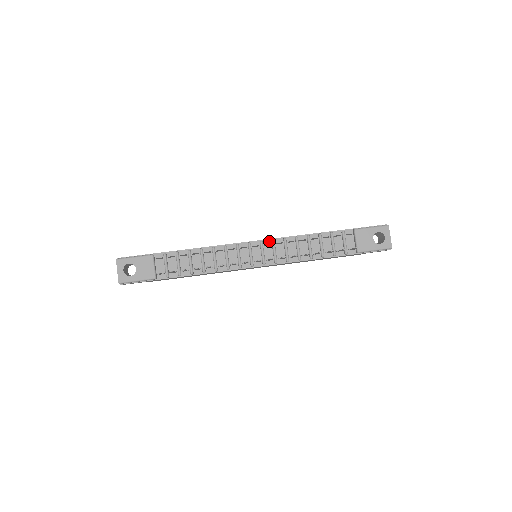
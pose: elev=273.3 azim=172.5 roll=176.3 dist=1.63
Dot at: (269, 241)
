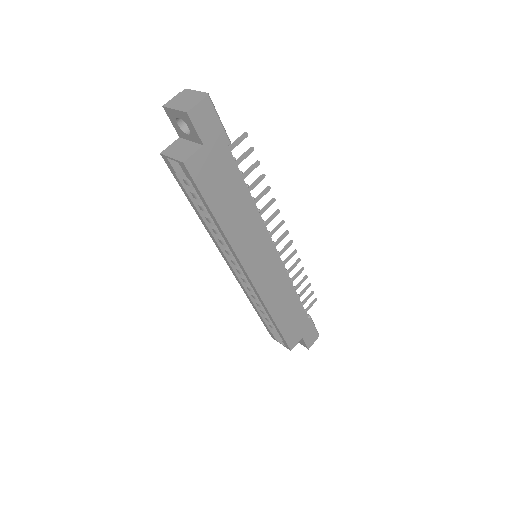
Dot at: occluded
